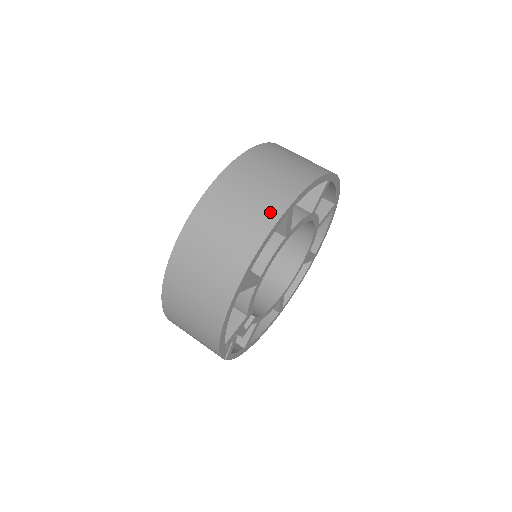
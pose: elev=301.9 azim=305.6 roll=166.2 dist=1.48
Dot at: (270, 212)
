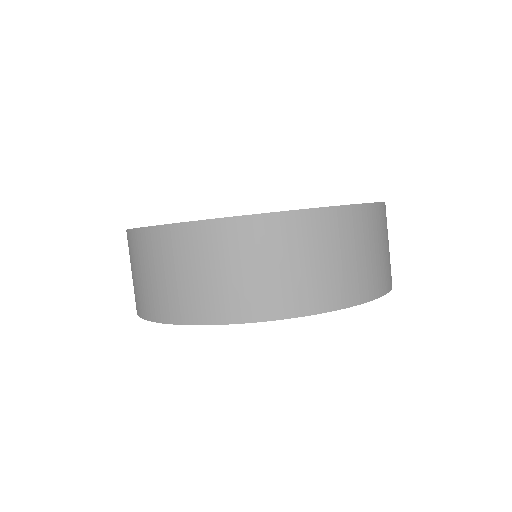
Dot at: (317, 299)
